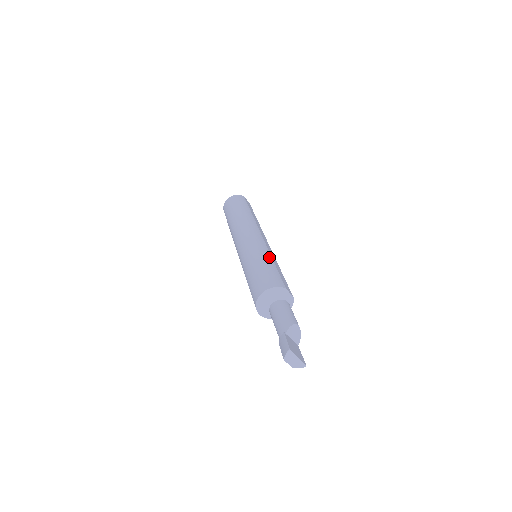
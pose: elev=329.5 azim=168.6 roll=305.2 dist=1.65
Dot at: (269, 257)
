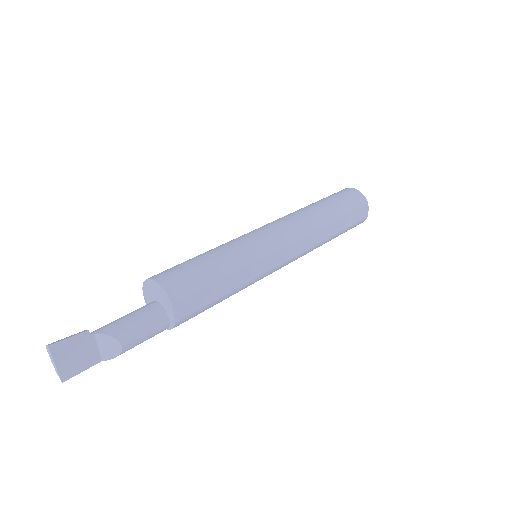
Dot at: (235, 266)
